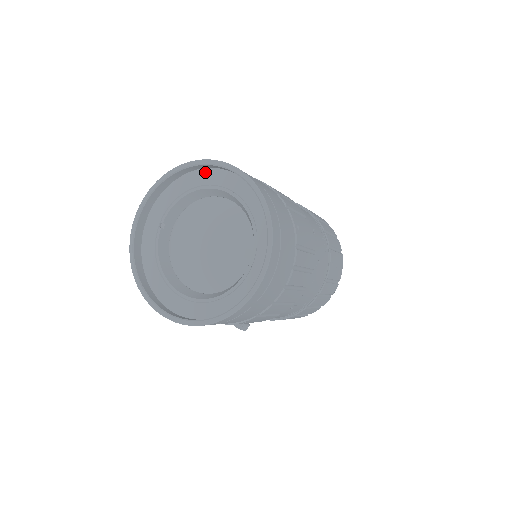
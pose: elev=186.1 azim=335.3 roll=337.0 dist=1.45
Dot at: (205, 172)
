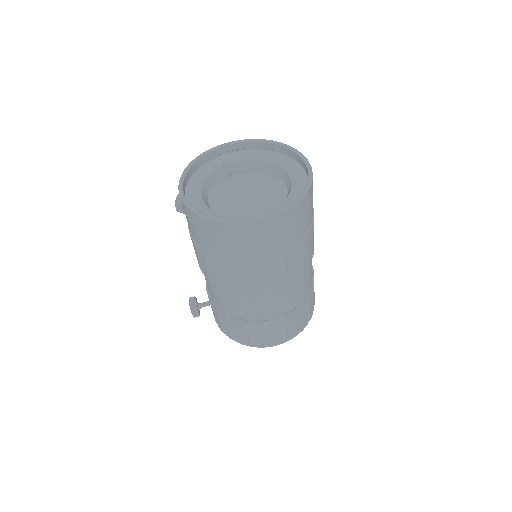
Dot at: (283, 157)
